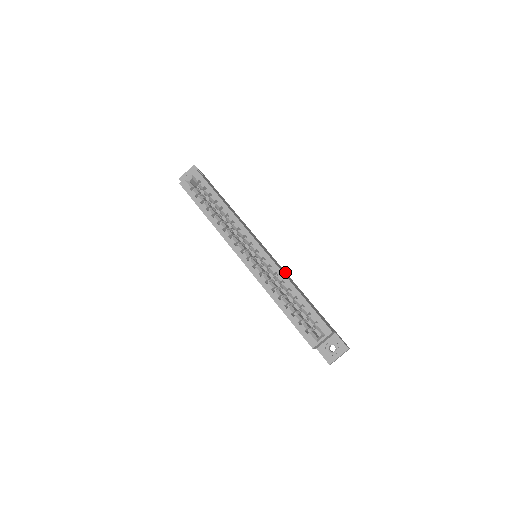
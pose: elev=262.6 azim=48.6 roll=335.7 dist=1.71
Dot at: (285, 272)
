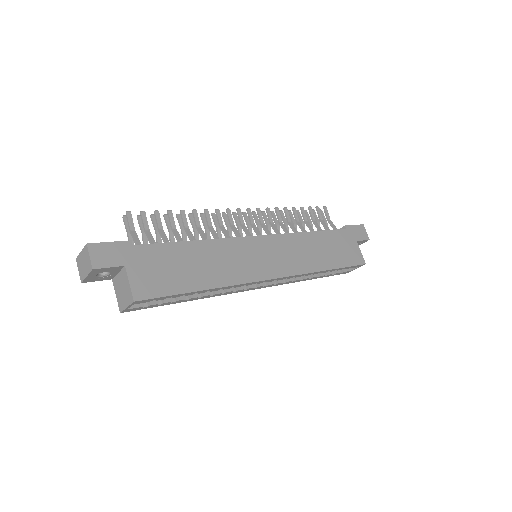
Dot at: (292, 239)
